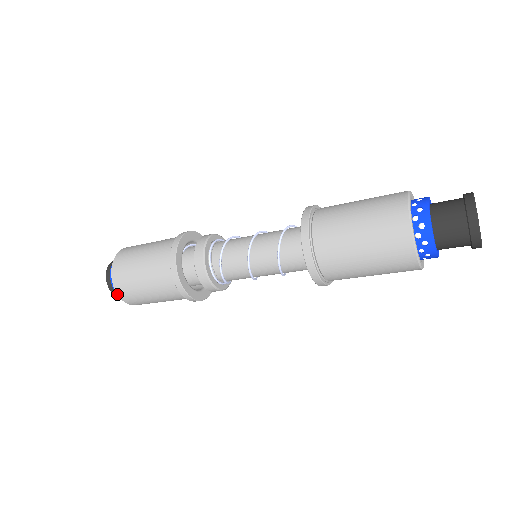
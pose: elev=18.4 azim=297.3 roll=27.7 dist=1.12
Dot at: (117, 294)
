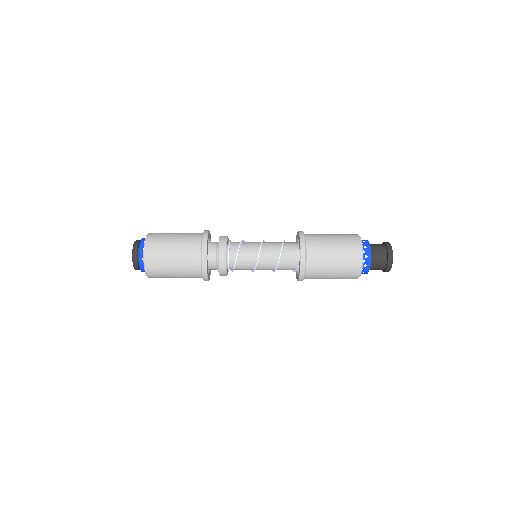
Dot at: (145, 268)
